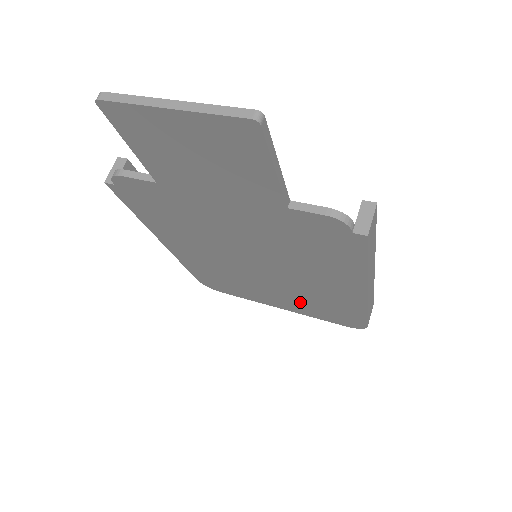
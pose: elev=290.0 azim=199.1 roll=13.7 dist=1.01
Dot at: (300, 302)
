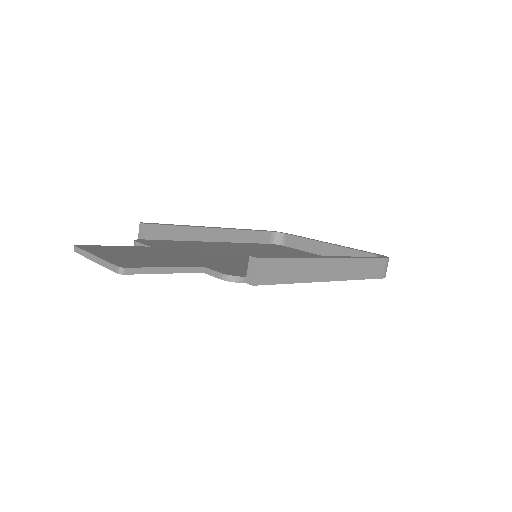
Dot at: occluded
